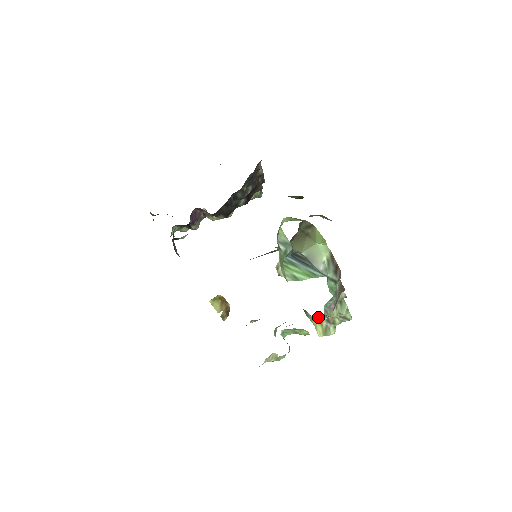
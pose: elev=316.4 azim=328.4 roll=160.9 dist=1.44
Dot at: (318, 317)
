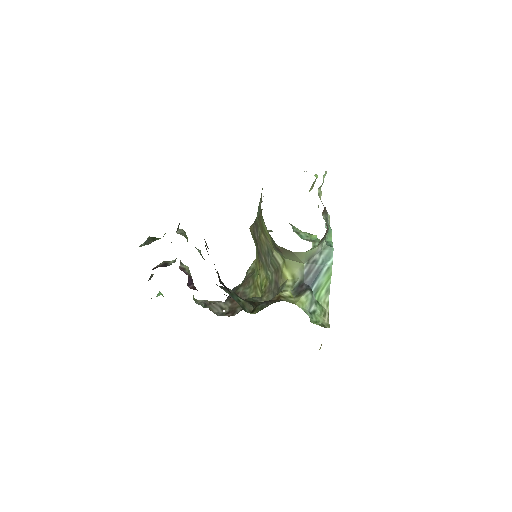
Dot at: occluded
